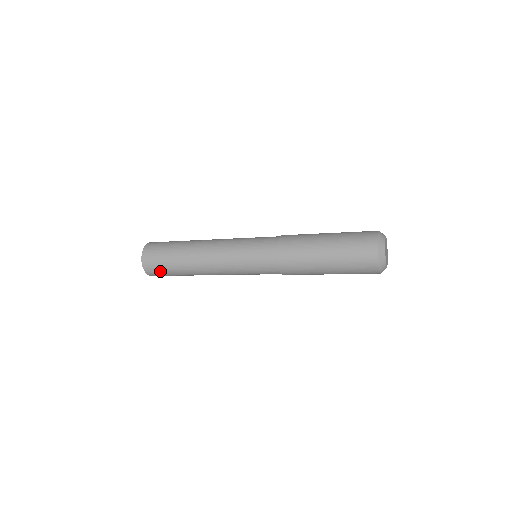
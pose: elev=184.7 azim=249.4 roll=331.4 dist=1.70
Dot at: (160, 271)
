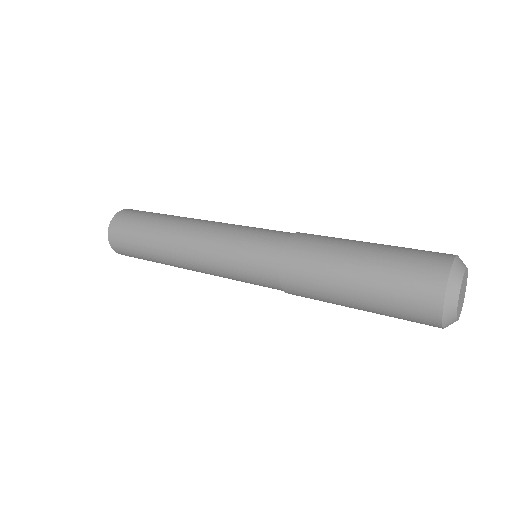
Dot at: occluded
